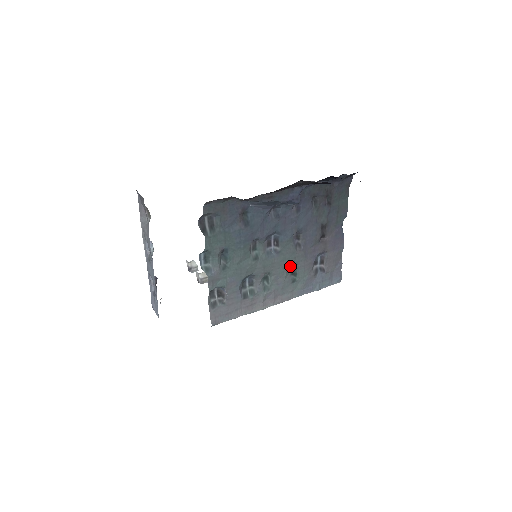
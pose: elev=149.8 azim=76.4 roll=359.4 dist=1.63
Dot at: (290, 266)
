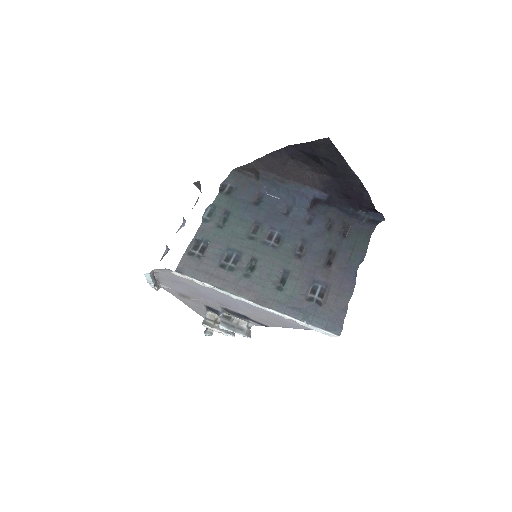
Dot at: (282, 269)
